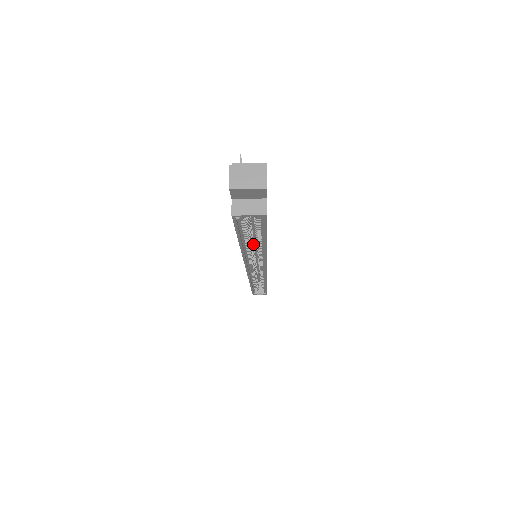
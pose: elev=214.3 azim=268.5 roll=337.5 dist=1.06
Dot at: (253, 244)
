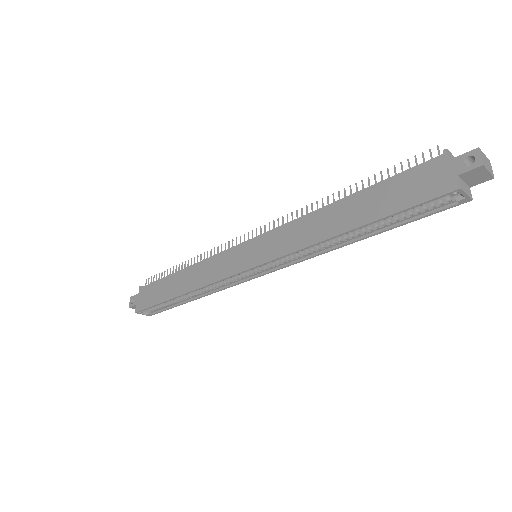
Dot at: occluded
